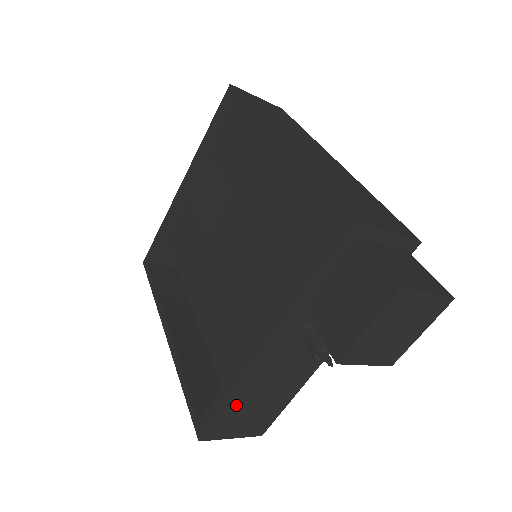
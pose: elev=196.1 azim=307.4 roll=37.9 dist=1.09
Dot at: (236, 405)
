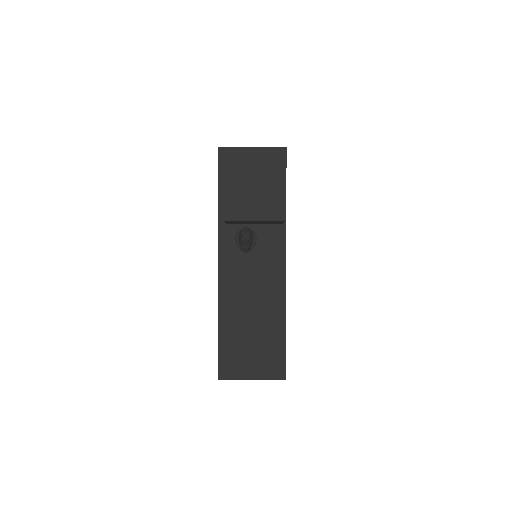
Dot at: (230, 331)
